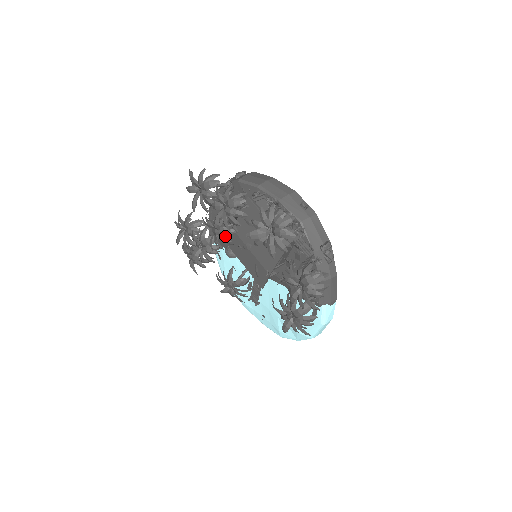
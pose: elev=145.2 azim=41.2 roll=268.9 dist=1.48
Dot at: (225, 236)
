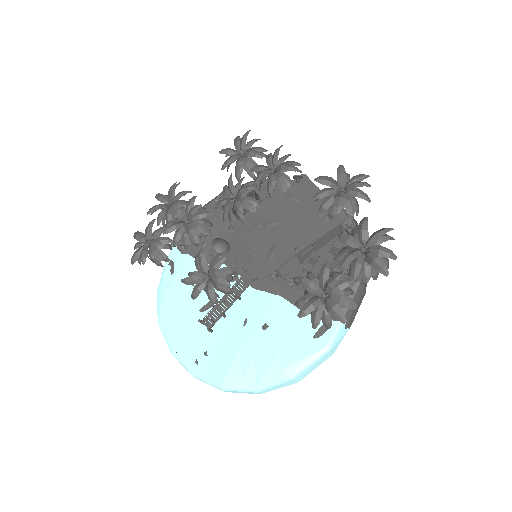
Dot at: (206, 239)
